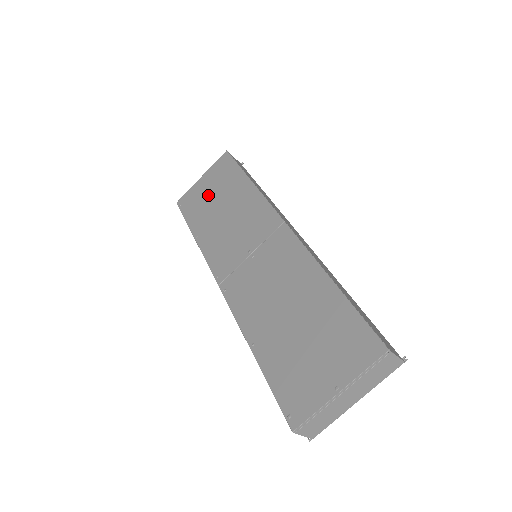
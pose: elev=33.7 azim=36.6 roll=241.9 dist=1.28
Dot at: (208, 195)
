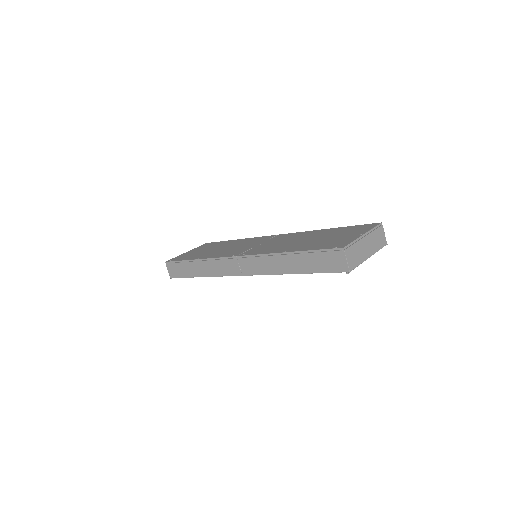
Dot at: (200, 251)
